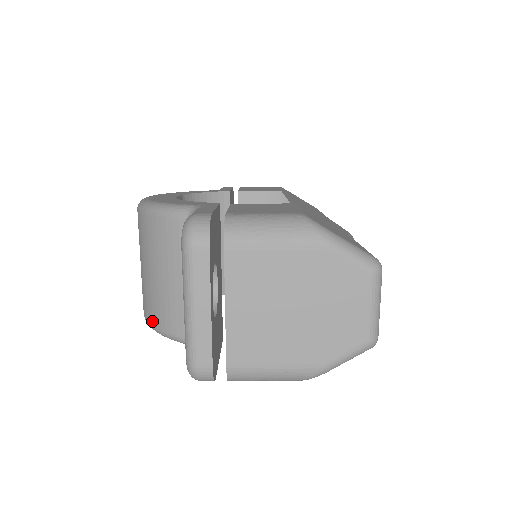
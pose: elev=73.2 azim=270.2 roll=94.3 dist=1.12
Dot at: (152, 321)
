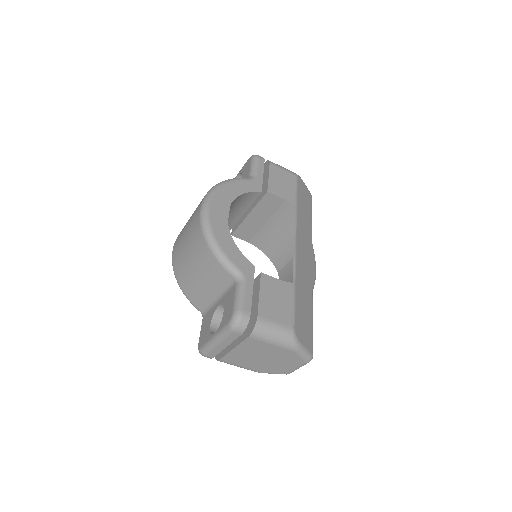
Dot at: (180, 282)
